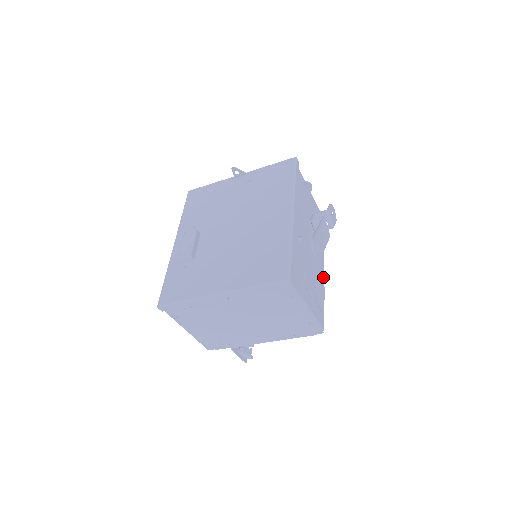
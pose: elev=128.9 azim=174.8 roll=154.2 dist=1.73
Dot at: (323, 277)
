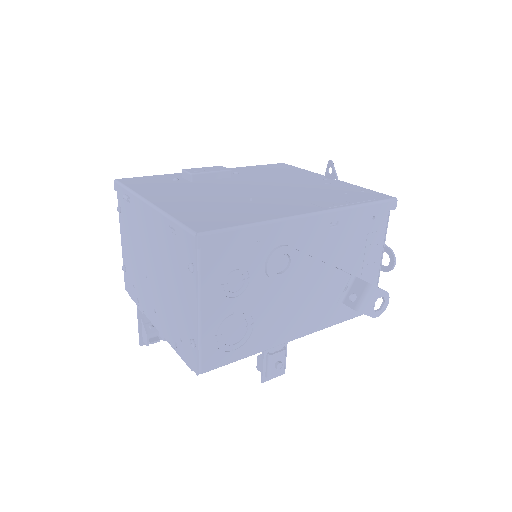
Dot at: (284, 341)
